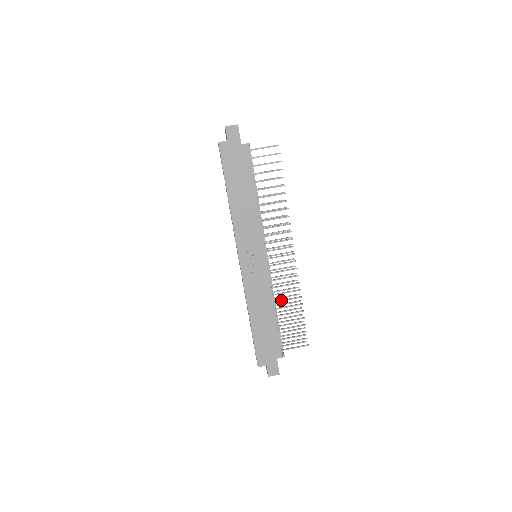
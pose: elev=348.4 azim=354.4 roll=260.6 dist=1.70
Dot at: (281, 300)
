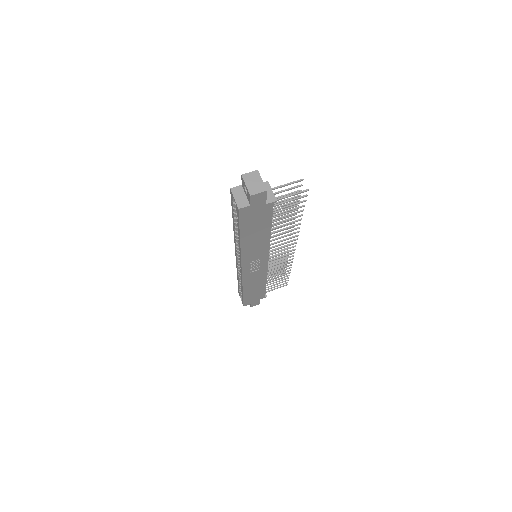
Dot at: occluded
